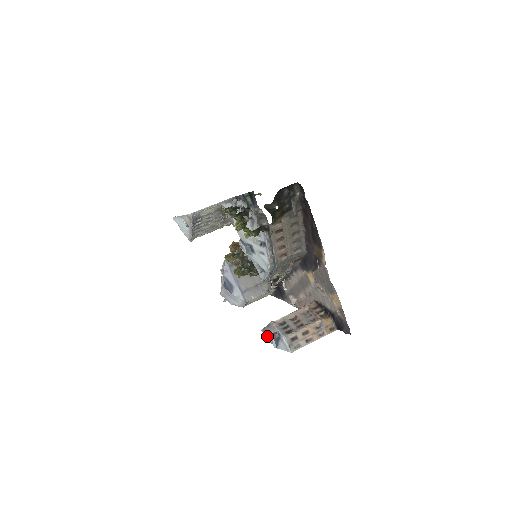
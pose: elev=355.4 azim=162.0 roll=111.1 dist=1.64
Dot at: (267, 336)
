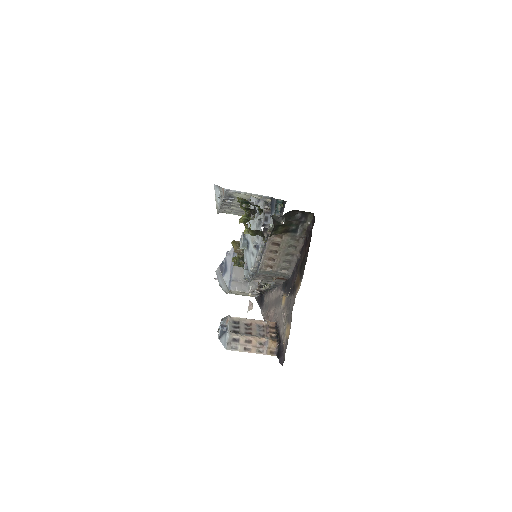
Dot at: occluded
